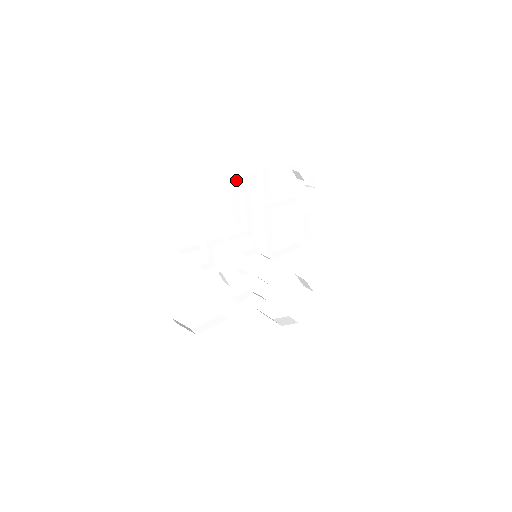
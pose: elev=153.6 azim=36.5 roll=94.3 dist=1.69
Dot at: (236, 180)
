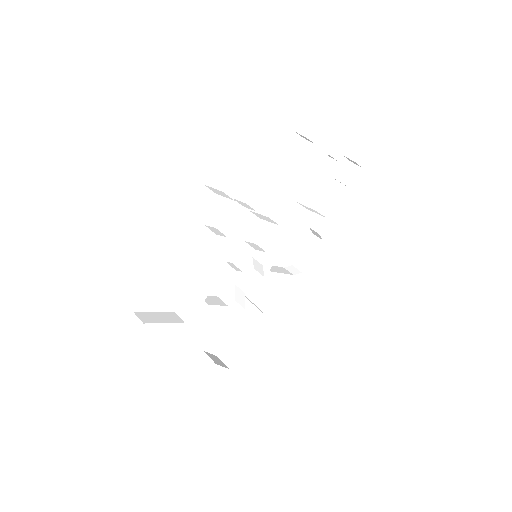
Dot at: (313, 144)
